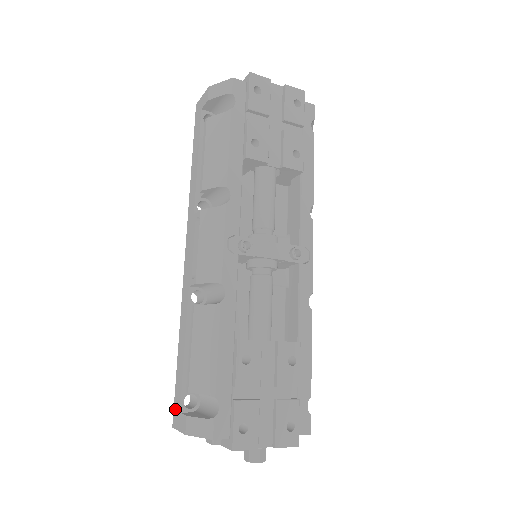
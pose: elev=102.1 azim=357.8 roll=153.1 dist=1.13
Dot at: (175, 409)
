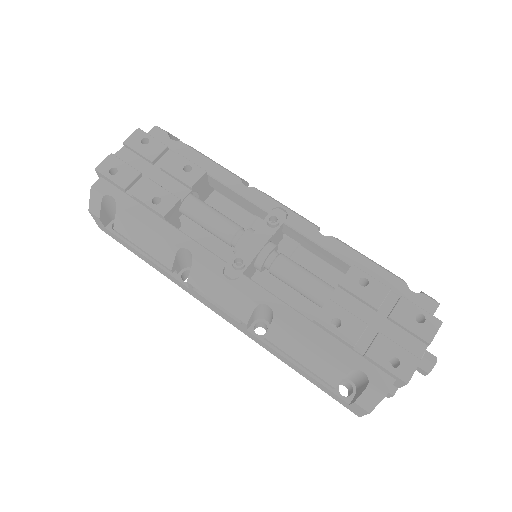
Dot at: (345, 406)
